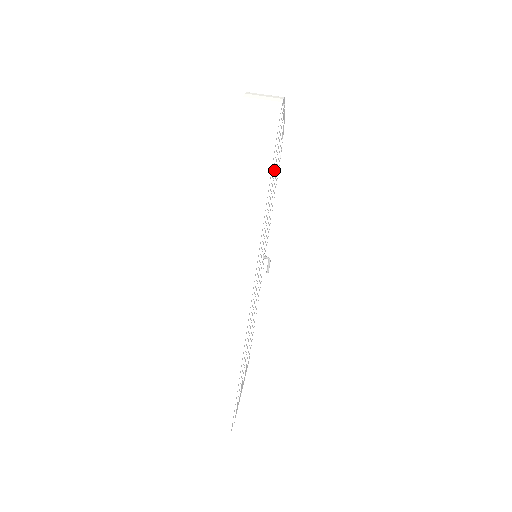
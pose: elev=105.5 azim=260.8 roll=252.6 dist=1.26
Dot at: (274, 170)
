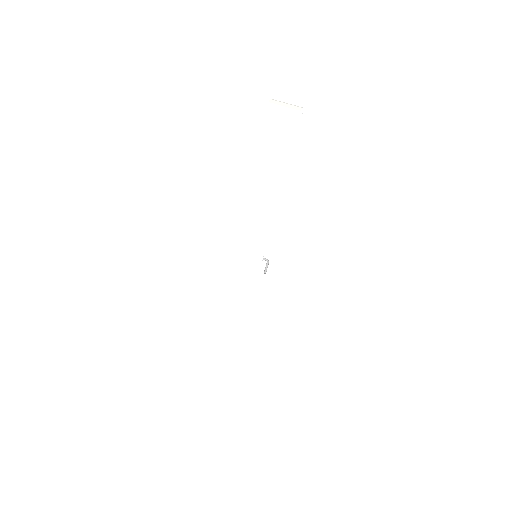
Dot at: occluded
